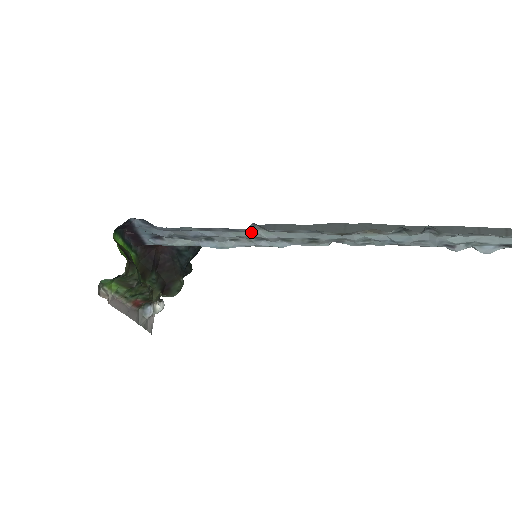
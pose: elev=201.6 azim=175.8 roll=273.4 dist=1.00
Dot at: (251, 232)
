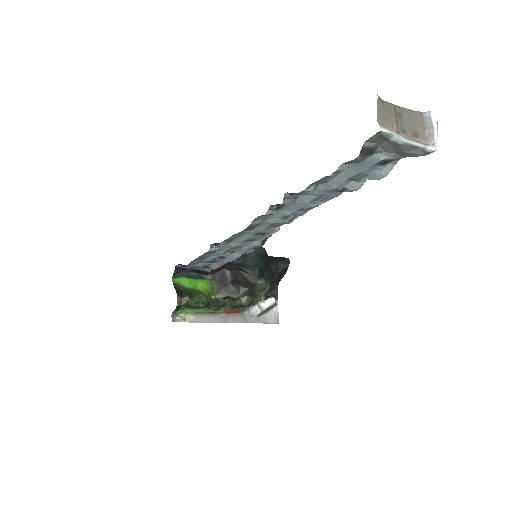
Dot at: (223, 247)
